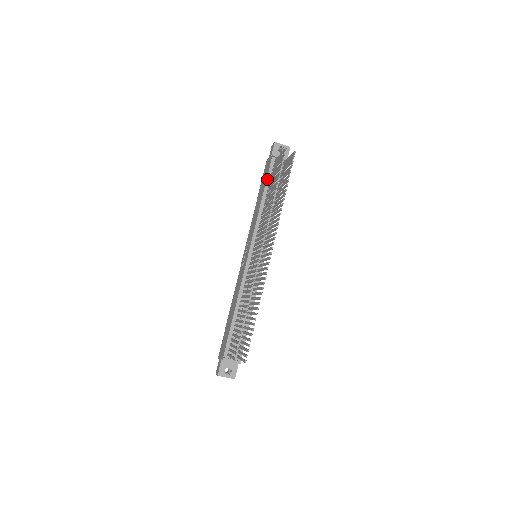
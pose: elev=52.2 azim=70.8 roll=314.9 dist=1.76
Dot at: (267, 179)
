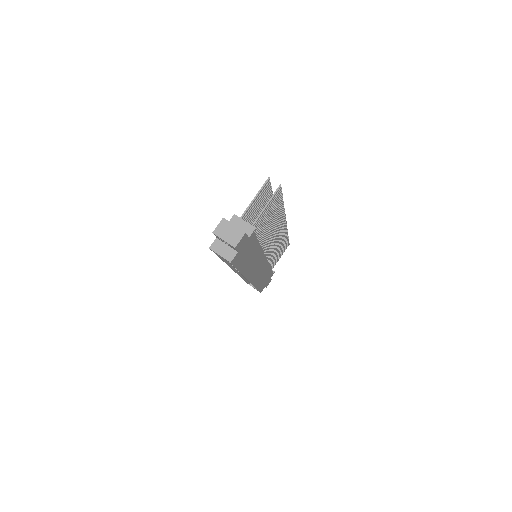
Dot at: occluded
